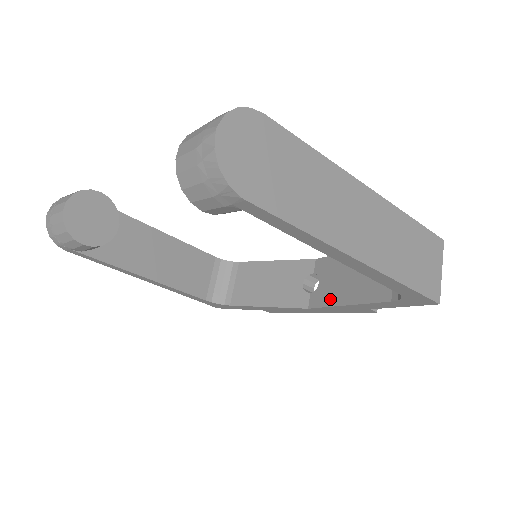
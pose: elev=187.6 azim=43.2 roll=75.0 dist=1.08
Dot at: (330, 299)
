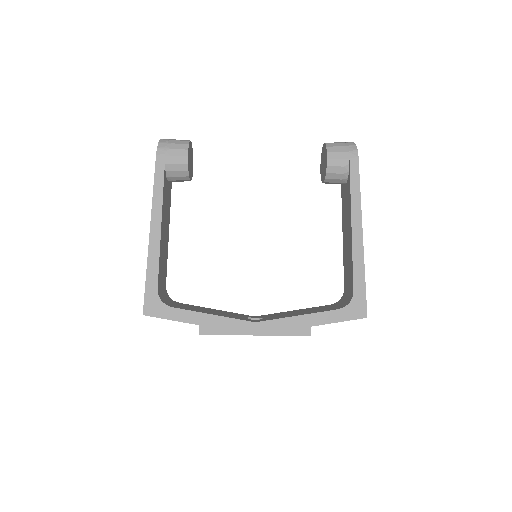
Dot at: (280, 317)
